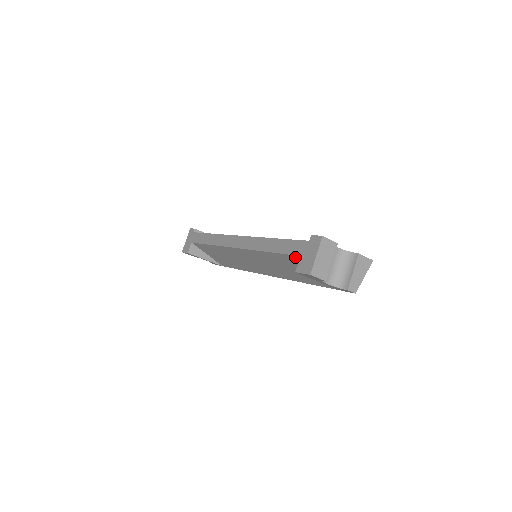
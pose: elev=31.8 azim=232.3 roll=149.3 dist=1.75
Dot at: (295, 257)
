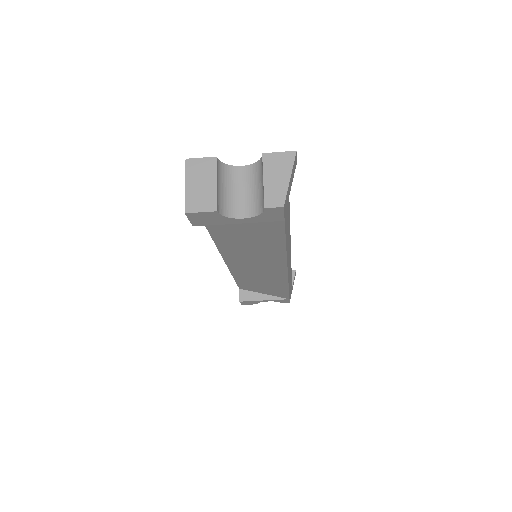
Dot at: occluded
